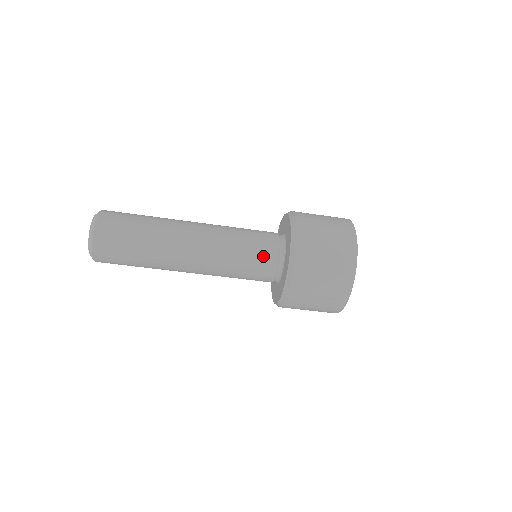
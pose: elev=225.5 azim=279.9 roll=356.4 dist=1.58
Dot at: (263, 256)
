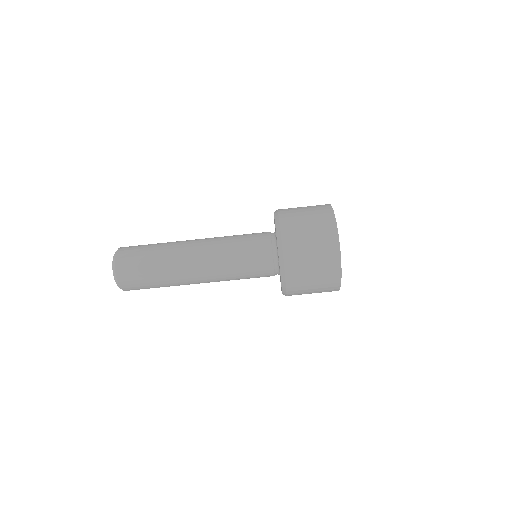
Dot at: (258, 249)
